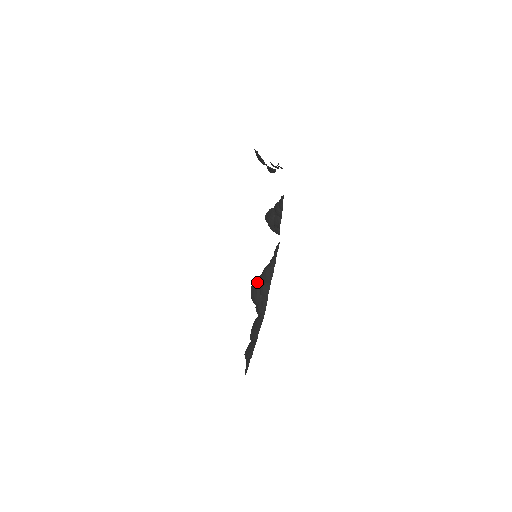
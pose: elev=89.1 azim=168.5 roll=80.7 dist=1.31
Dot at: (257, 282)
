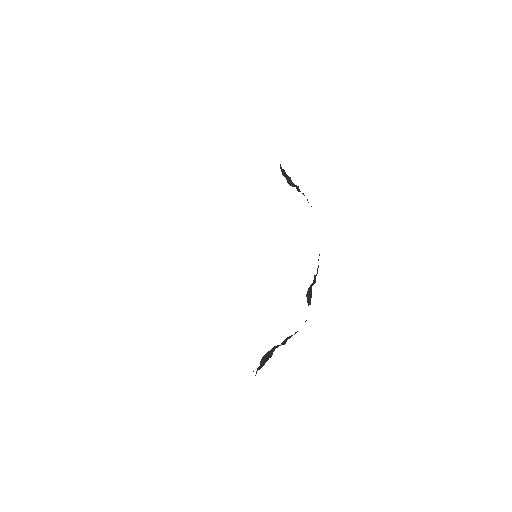
Dot at: occluded
